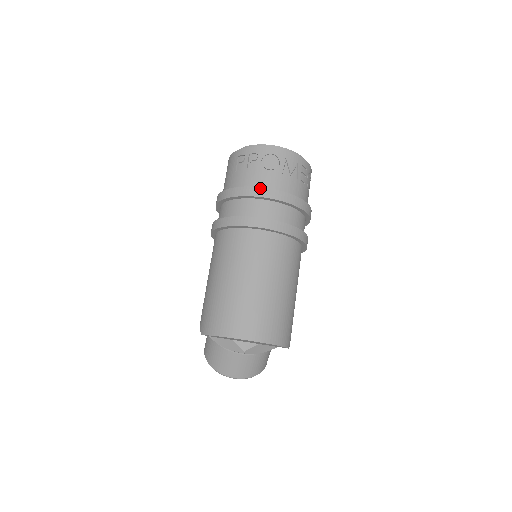
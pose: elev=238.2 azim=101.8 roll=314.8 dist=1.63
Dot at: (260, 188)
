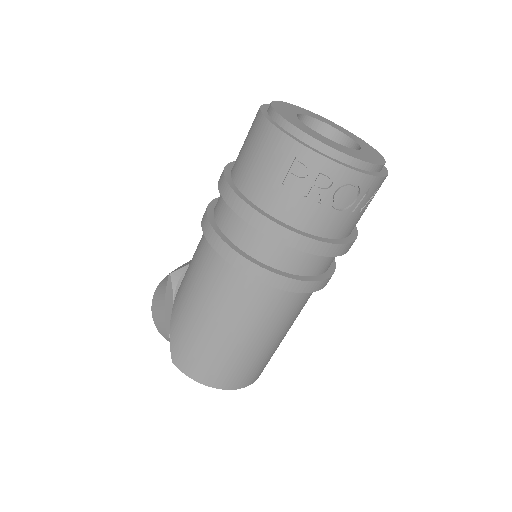
Dot at: (316, 242)
